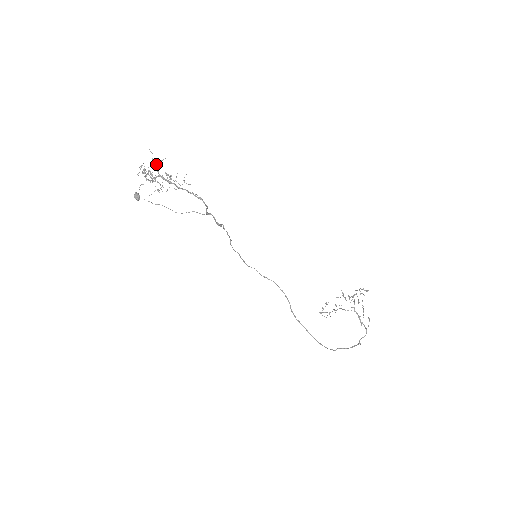
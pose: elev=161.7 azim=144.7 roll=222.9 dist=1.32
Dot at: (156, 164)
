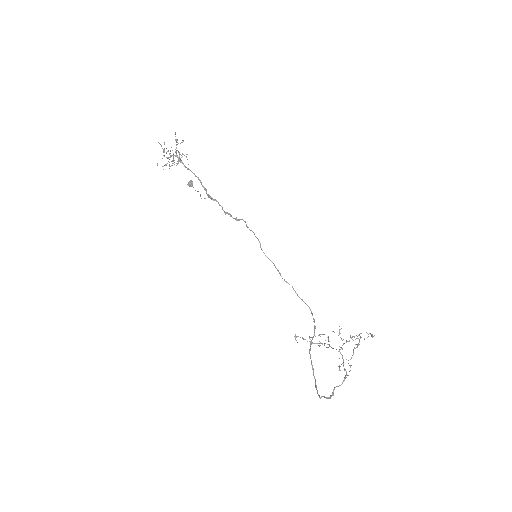
Dot at: occluded
